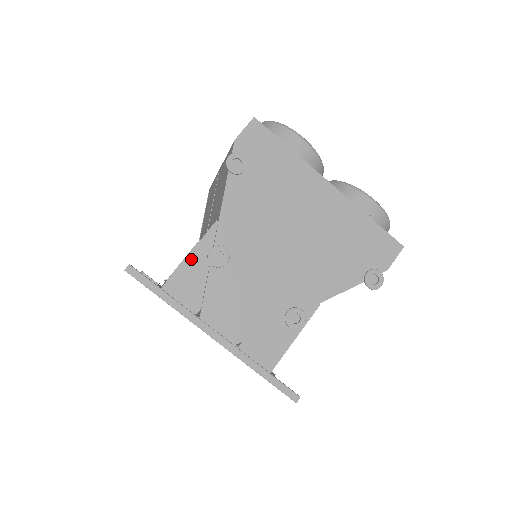
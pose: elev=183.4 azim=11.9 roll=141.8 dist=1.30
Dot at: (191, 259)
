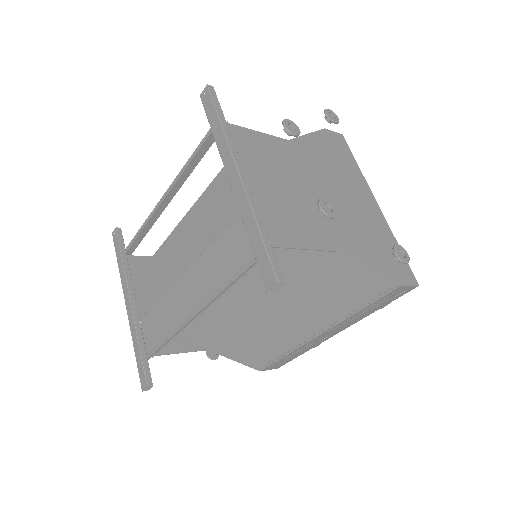
Dot at: (255, 133)
